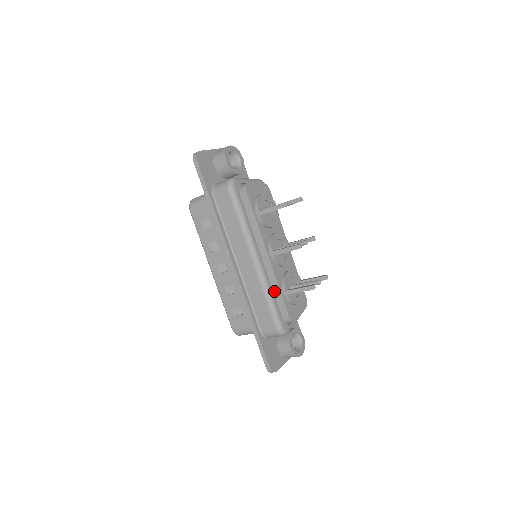
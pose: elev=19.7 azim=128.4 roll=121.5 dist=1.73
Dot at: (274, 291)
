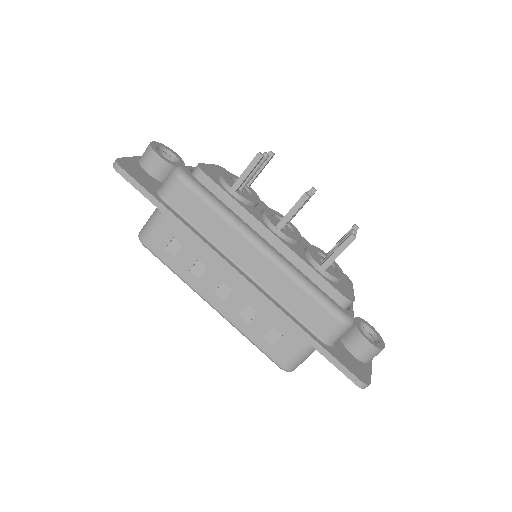
Dot at: (306, 276)
